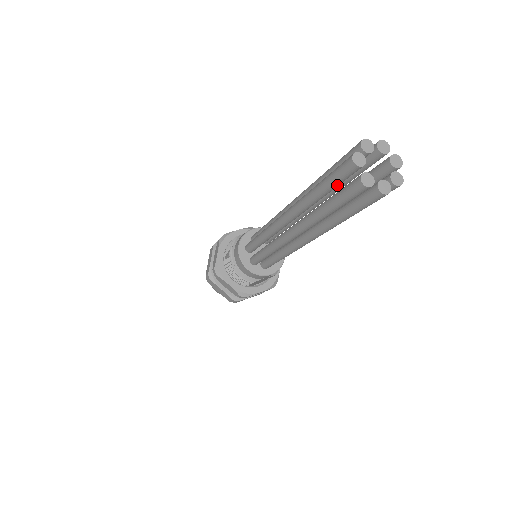
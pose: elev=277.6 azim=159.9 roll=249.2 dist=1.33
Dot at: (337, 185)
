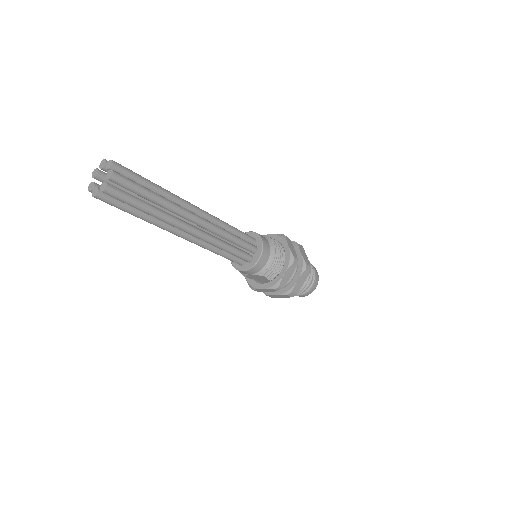
Dot at: occluded
